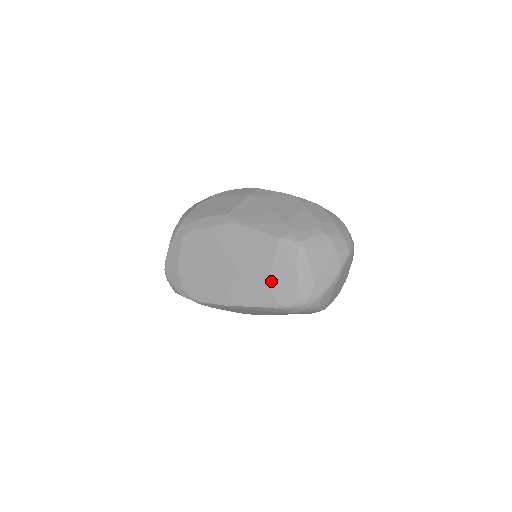
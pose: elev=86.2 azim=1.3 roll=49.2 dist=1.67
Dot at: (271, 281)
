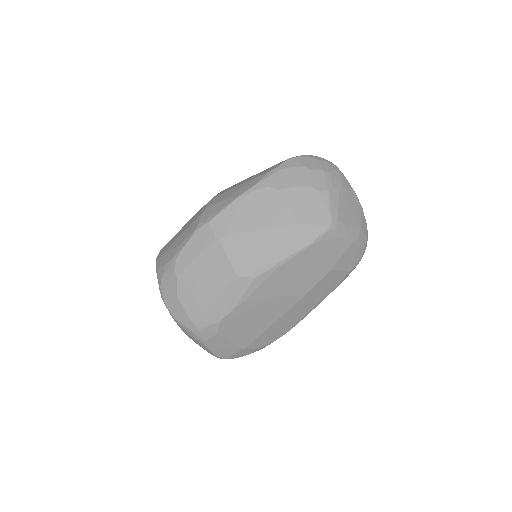
Dot at: (336, 268)
